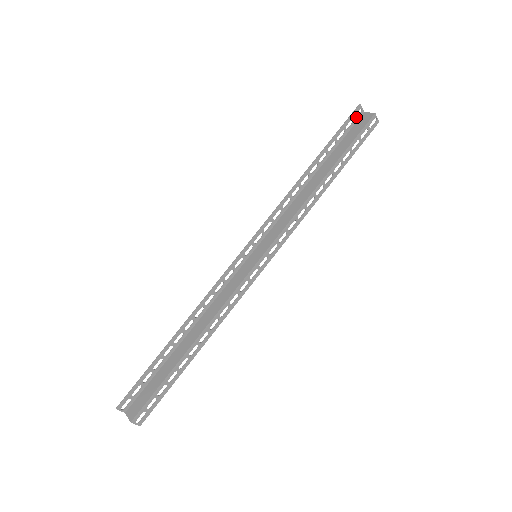
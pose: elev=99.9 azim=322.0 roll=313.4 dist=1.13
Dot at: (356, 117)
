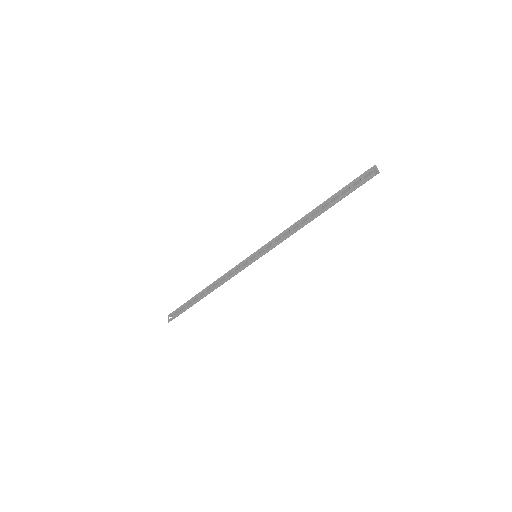
Dot at: (365, 176)
